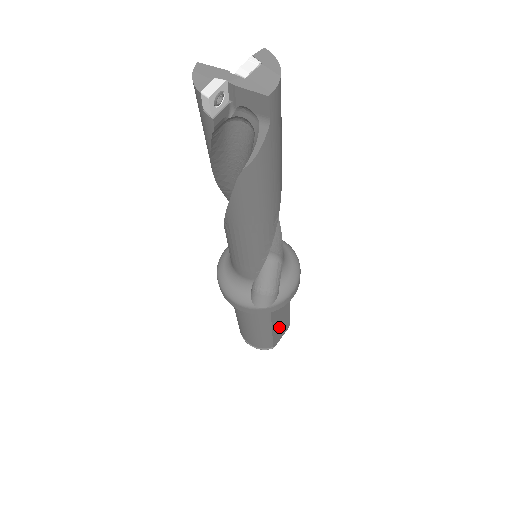
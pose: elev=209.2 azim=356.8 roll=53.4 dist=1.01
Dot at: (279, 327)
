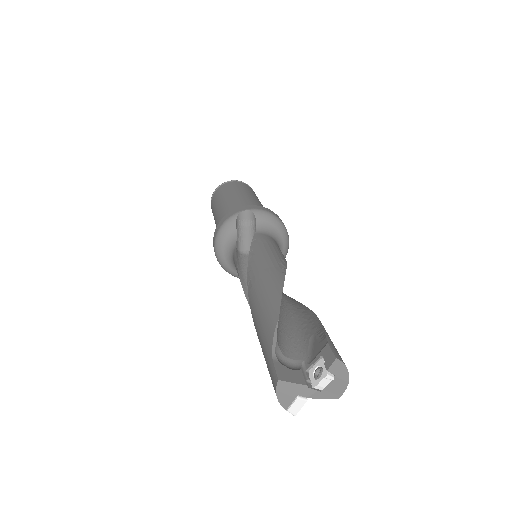
Dot at: occluded
